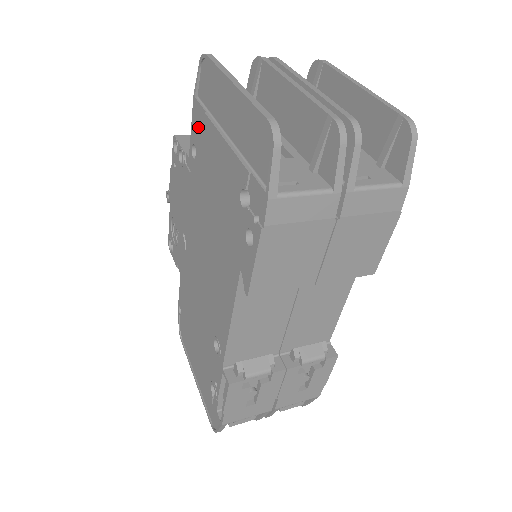
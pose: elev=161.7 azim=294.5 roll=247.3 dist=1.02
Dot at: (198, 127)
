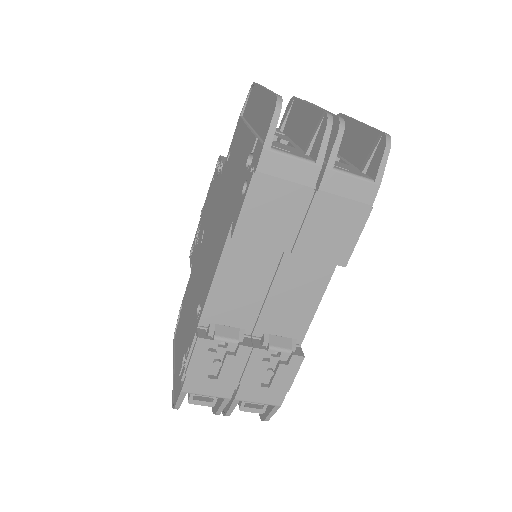
Dot at: (236, 136)
